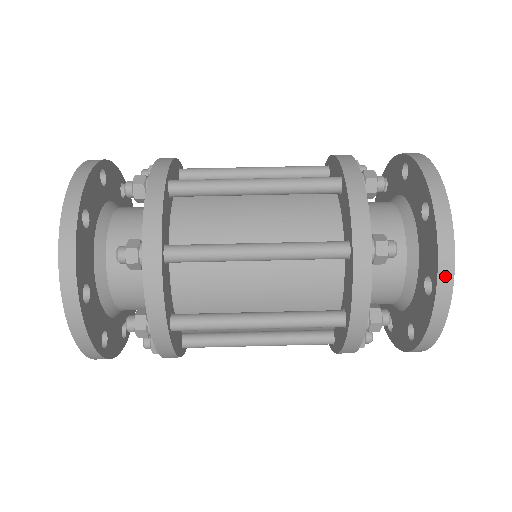
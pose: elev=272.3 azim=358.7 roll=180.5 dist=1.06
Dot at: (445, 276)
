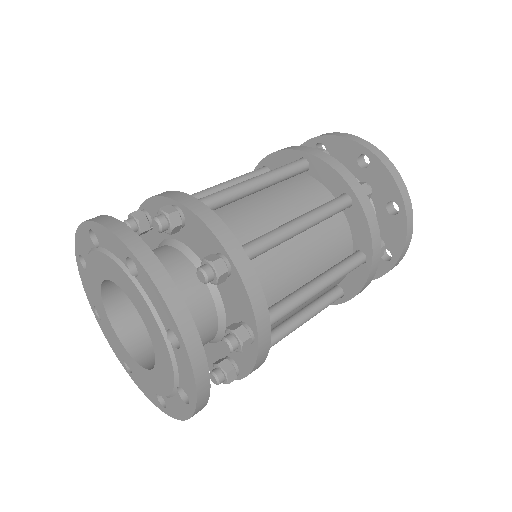
Dot at: (362, 142)
